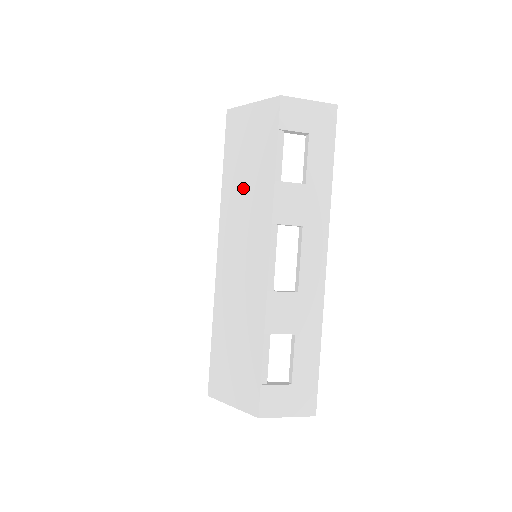
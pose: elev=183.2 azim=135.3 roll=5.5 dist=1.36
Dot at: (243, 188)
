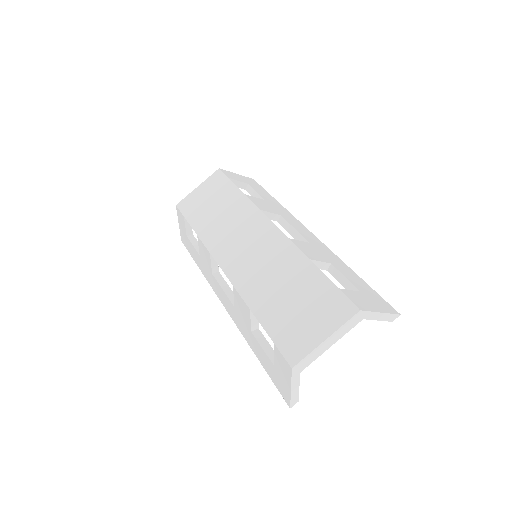
Dot at: (220, 219)
